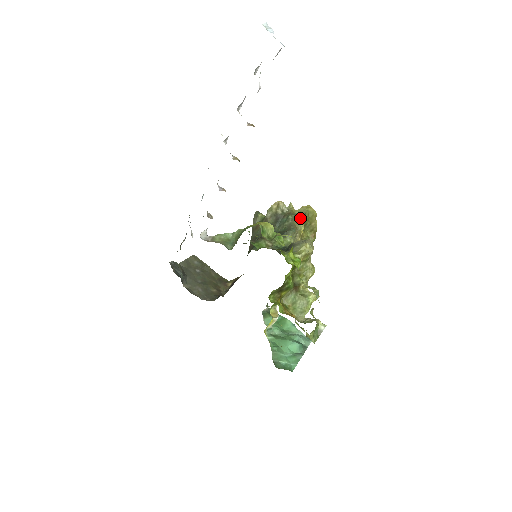
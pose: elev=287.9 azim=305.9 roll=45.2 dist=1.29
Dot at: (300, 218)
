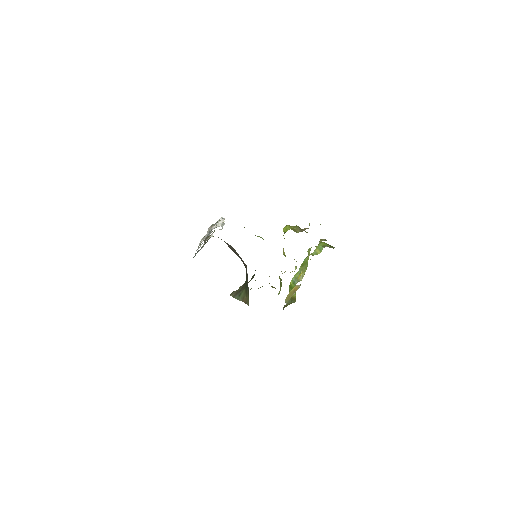
Dot at: occluded
